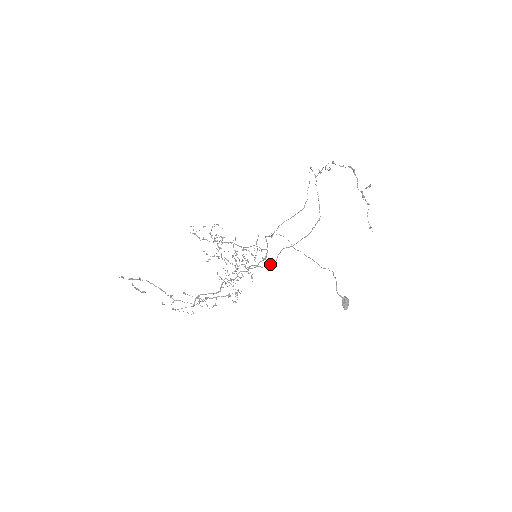
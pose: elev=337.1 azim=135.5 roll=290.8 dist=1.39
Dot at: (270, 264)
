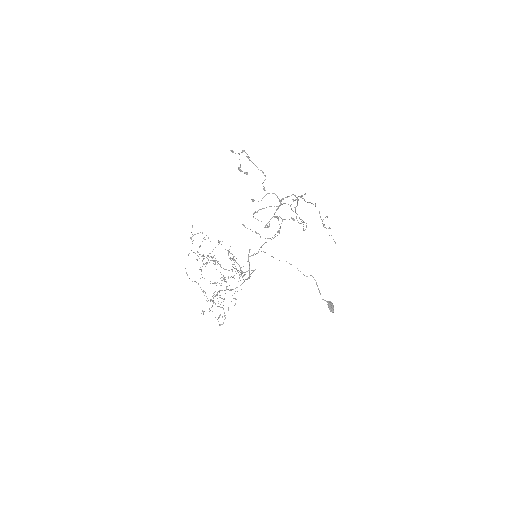
Dot at: occluded
